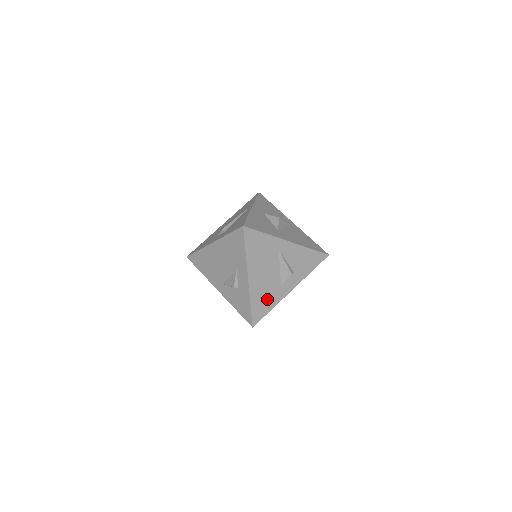
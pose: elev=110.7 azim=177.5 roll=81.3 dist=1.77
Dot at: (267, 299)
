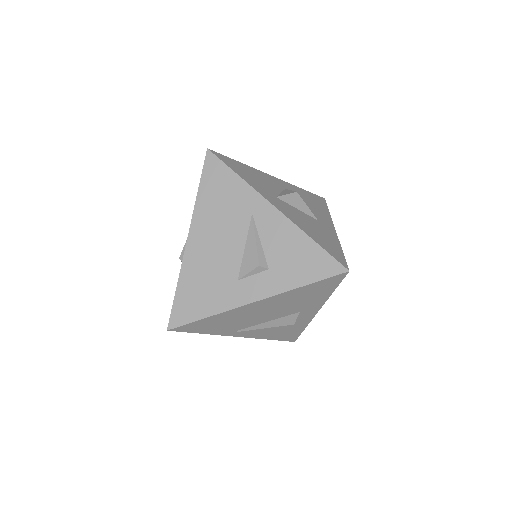
Dot at: (207, 292)
